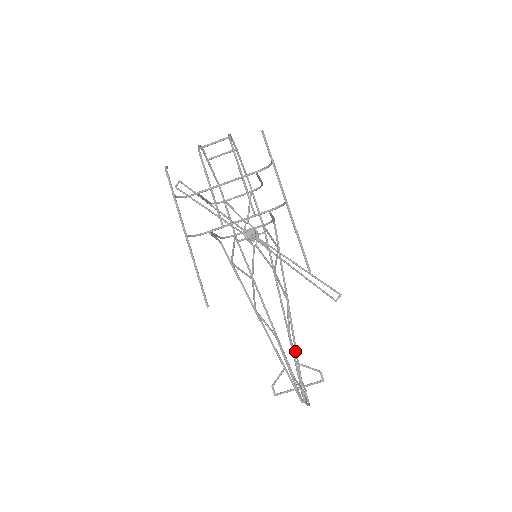
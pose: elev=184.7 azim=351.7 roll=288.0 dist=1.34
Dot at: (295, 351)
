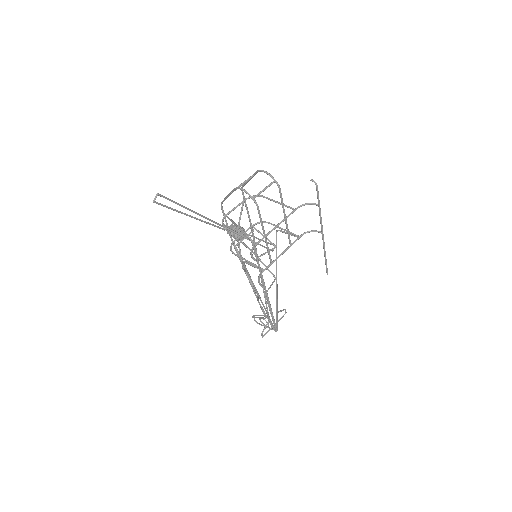
Dot at: (277, 307)
